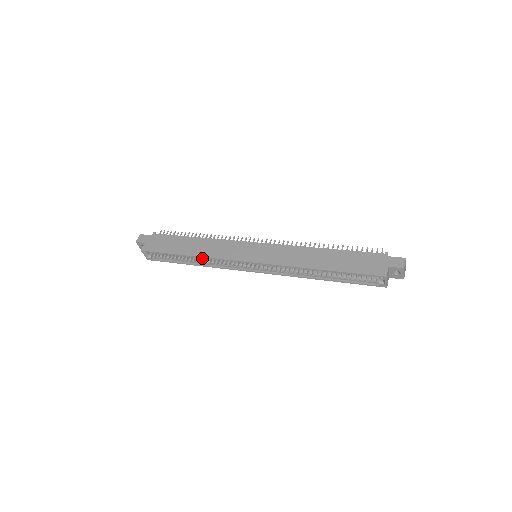
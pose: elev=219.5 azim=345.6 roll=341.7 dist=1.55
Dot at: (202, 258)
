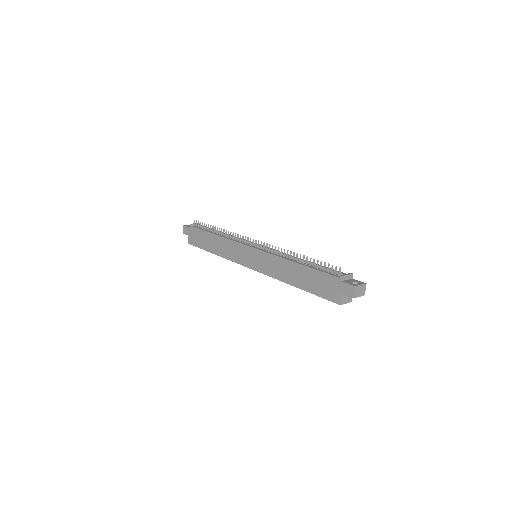
Dot at: occluded
